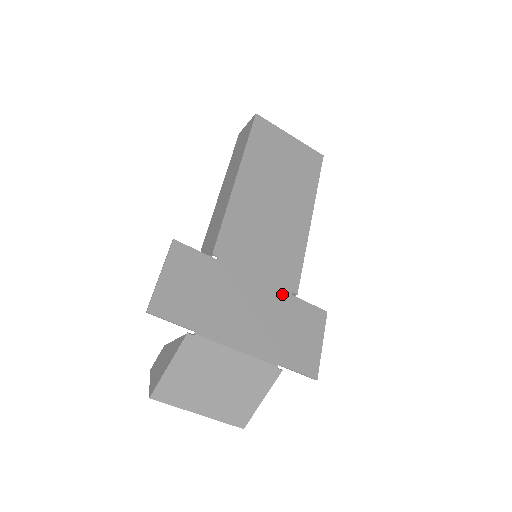
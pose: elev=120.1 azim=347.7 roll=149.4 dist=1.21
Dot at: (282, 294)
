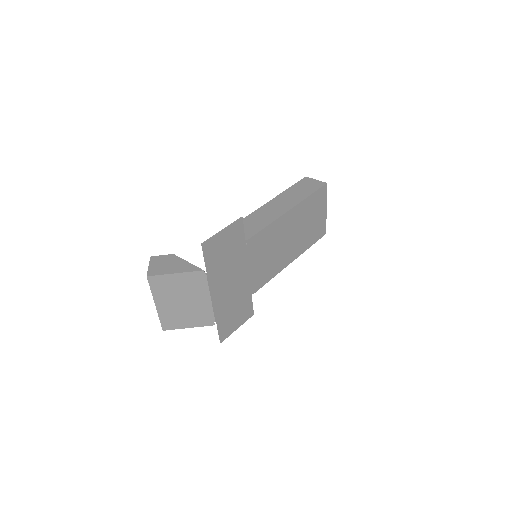
Dot at: (249, 288)
